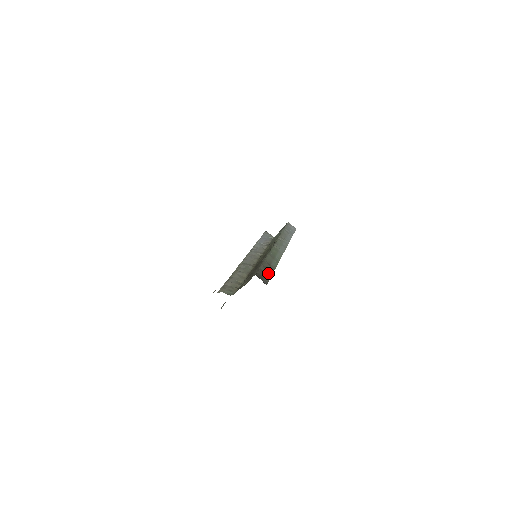
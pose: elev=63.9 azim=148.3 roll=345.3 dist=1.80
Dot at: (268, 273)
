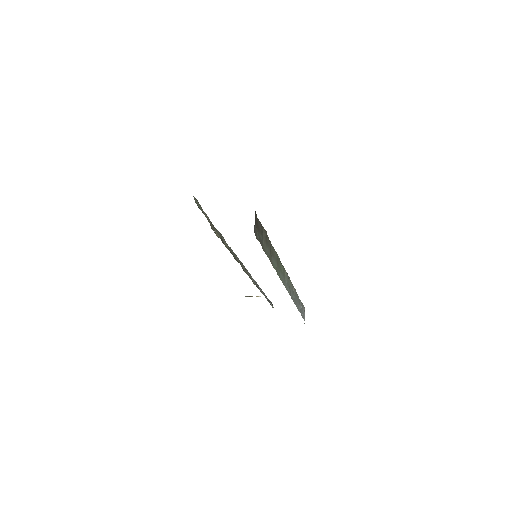
Dot at: (264, 243)
